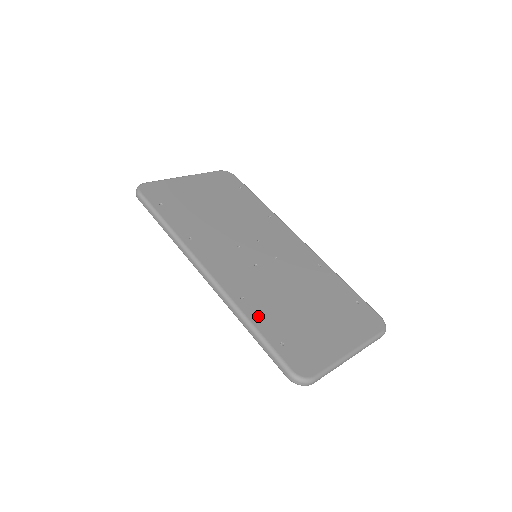
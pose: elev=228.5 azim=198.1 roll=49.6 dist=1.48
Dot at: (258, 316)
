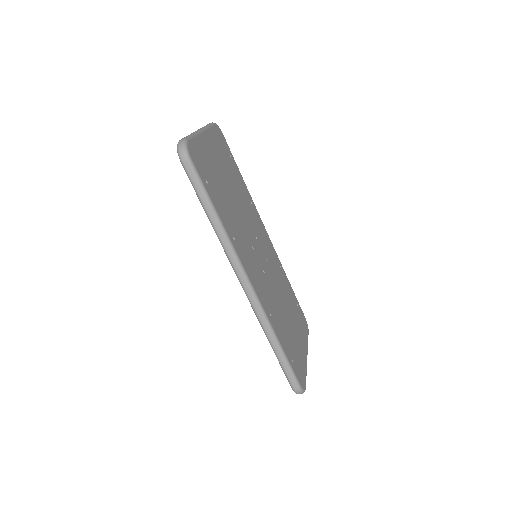
Dot at: (280, 334)
